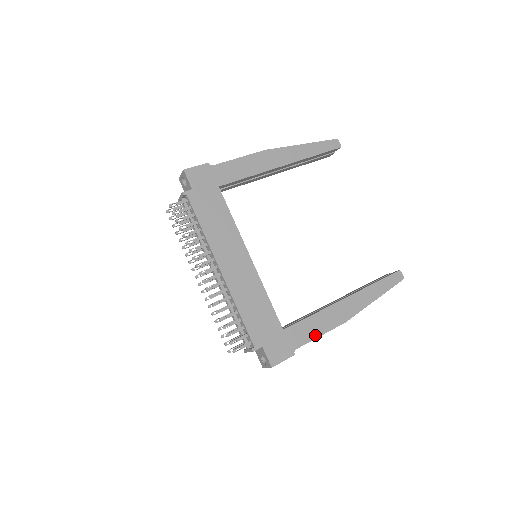
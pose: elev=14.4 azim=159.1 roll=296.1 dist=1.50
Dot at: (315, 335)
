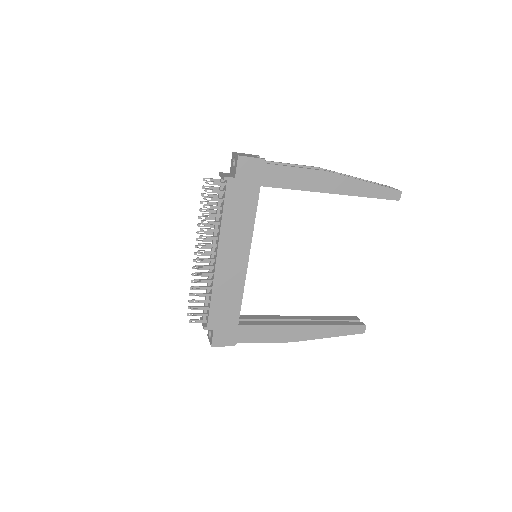
Dot at: (261, 340)
